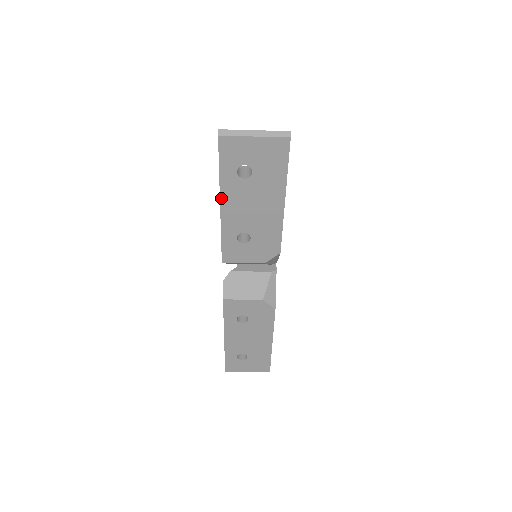
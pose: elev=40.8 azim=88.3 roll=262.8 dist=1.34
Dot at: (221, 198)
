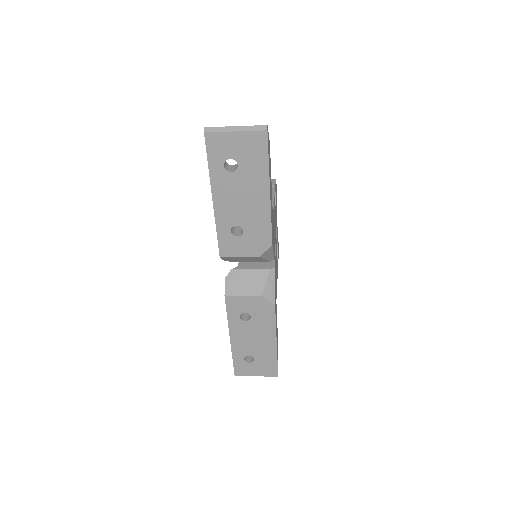
Dot at: (212, 192)
